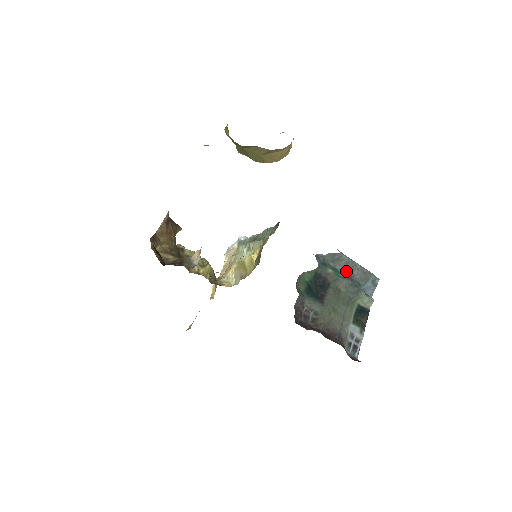
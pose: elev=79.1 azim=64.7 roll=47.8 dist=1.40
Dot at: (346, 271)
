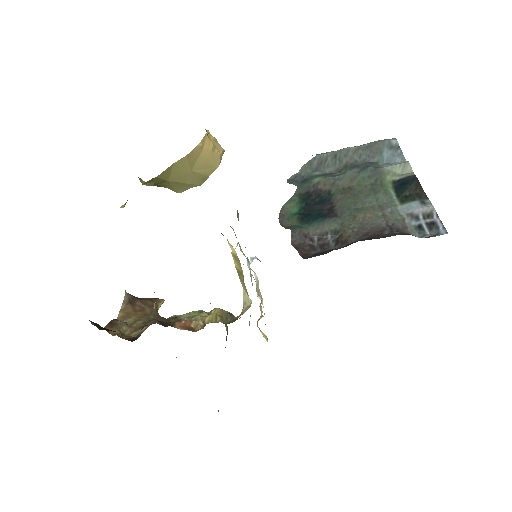
Dot at: (342, 165)
